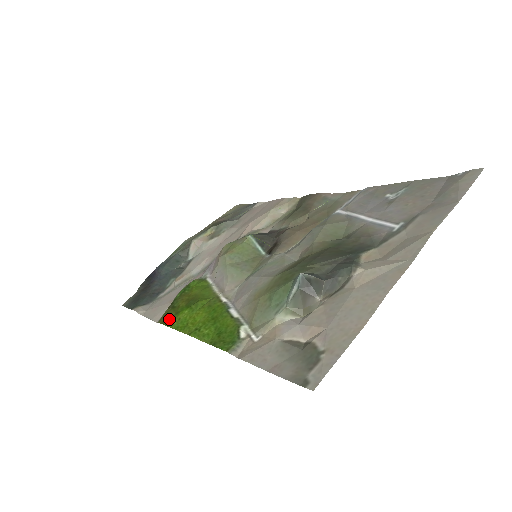
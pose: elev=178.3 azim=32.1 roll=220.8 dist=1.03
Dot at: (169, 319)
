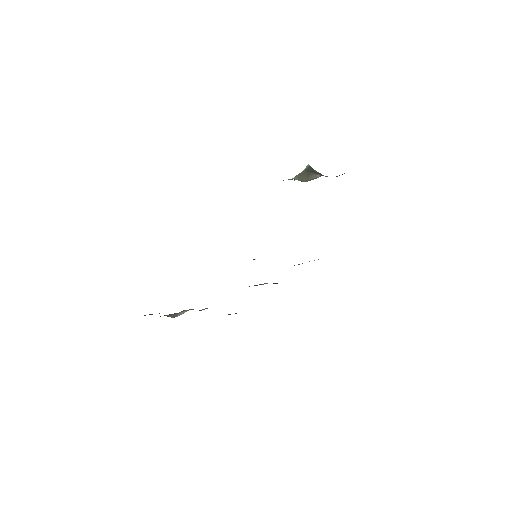
Dot at: occluded
